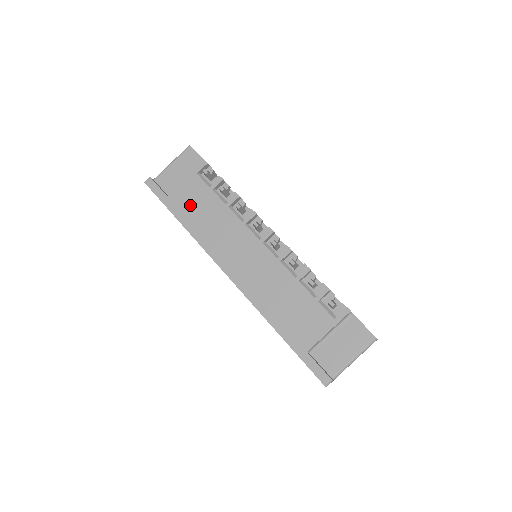
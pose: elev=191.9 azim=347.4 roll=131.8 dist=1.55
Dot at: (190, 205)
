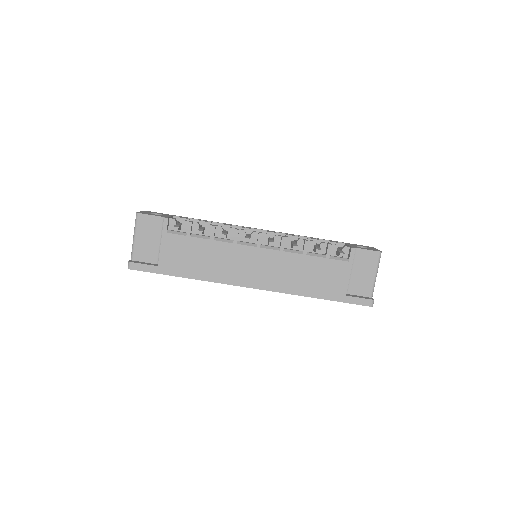
Dot at: (182, 260)
